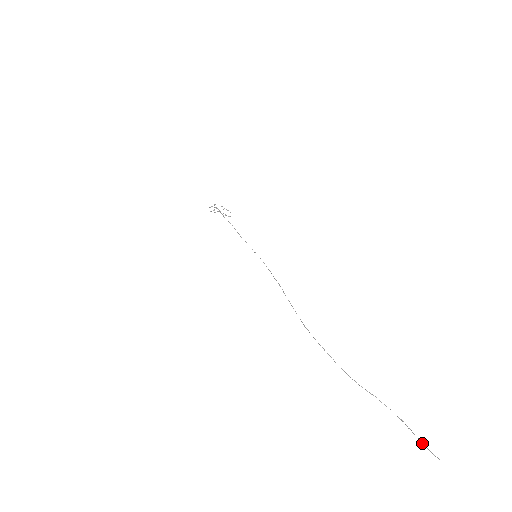
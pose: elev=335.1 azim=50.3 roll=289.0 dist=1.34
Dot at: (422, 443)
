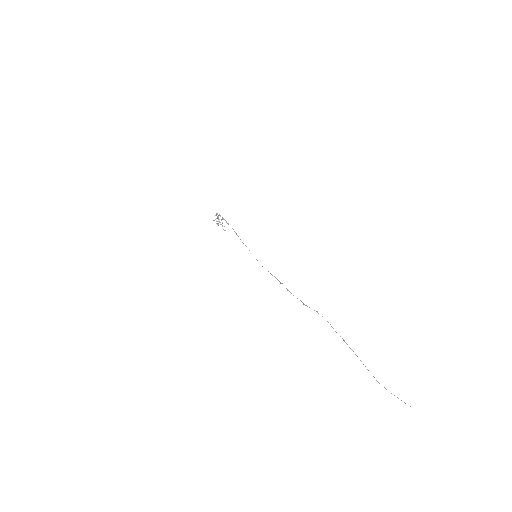
Dot at: occluded
